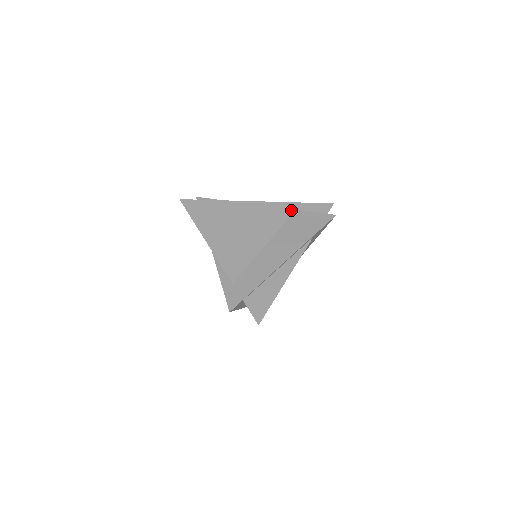
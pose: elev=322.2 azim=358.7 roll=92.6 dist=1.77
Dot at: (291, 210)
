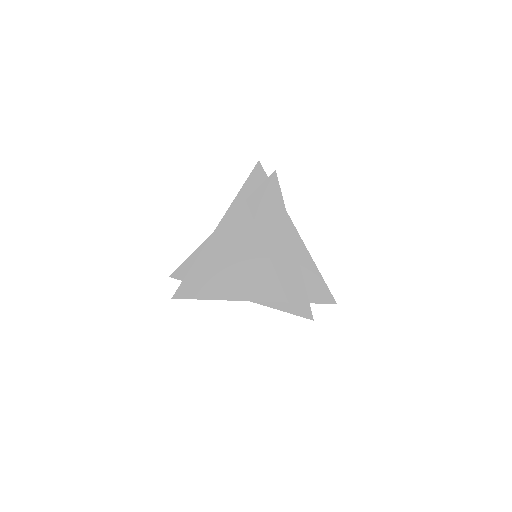
Dot at: (243, 205)
